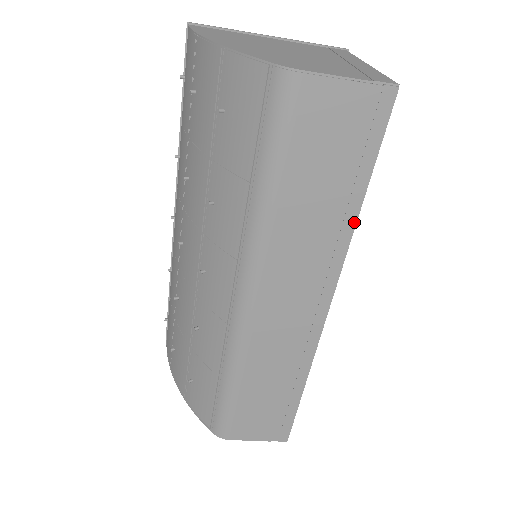
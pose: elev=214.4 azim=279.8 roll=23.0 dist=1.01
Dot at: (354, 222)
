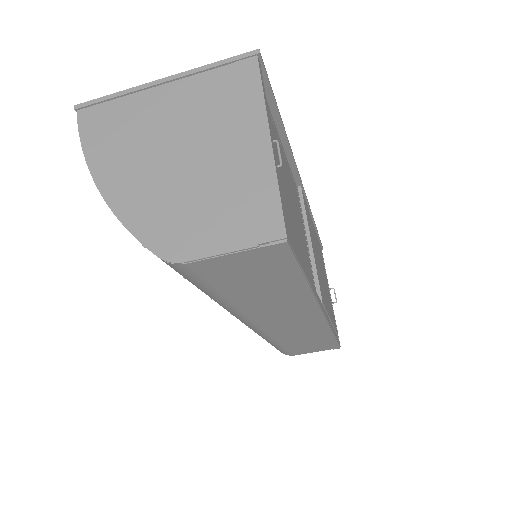
Dot at: (309, 291)
